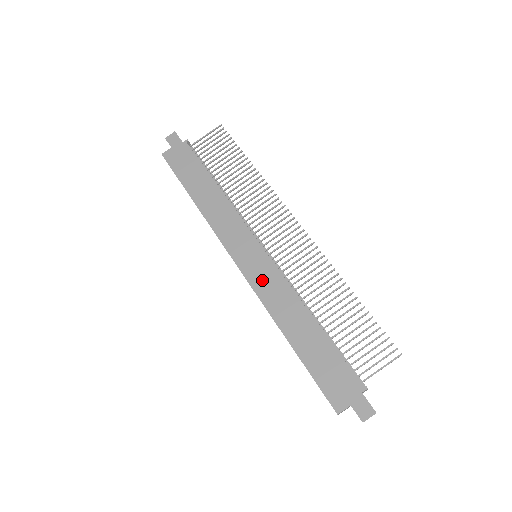
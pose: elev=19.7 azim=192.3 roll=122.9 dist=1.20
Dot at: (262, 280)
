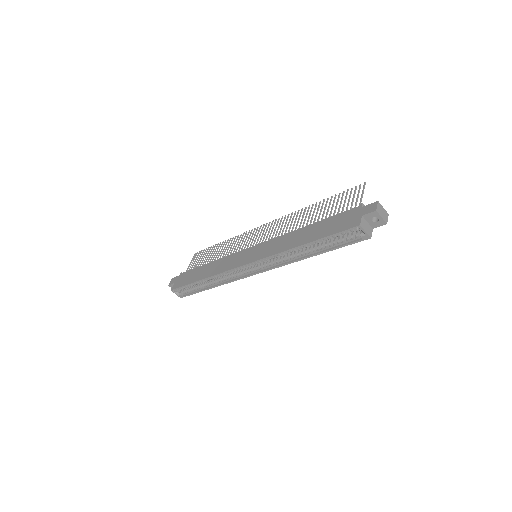
Dot at: (265, 251)
